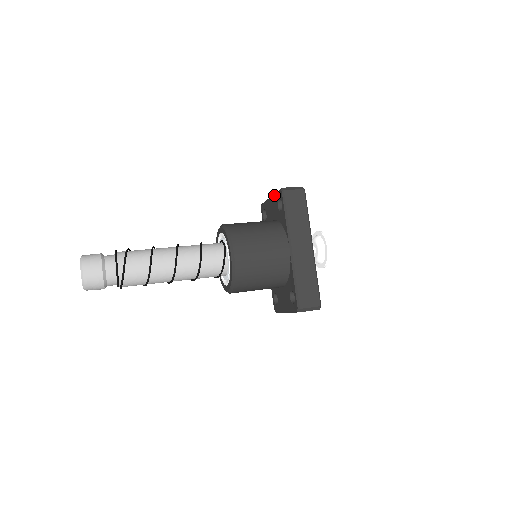
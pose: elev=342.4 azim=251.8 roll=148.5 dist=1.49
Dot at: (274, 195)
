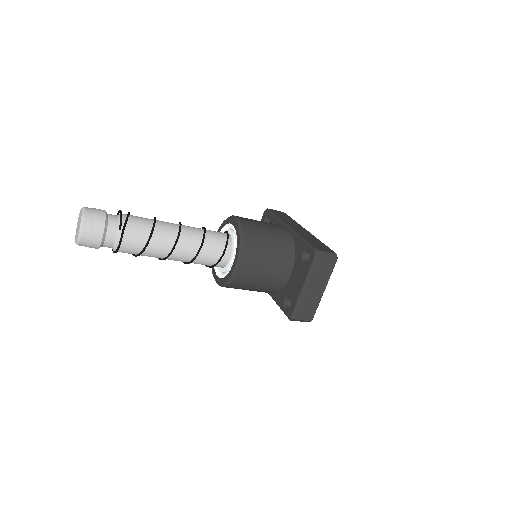
Dot at: occluded
